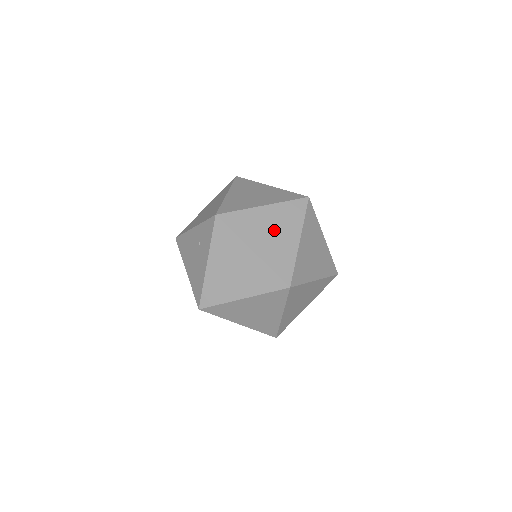
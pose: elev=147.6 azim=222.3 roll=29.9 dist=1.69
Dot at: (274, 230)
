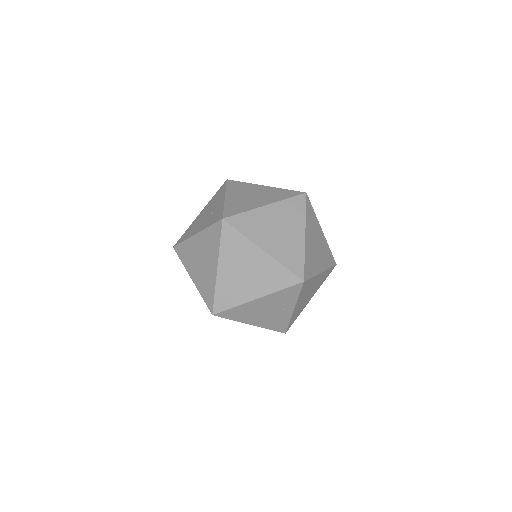
Dot at: (249, 273)
